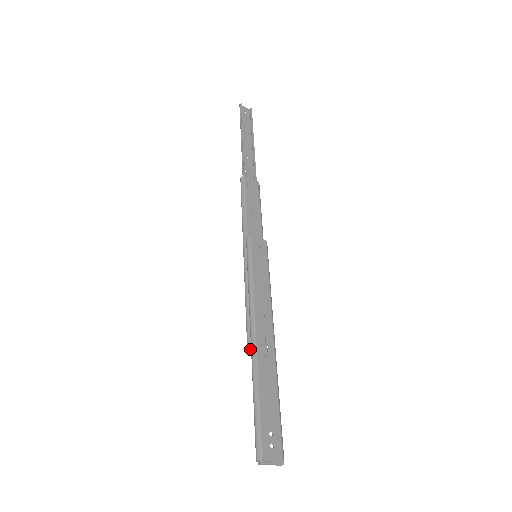
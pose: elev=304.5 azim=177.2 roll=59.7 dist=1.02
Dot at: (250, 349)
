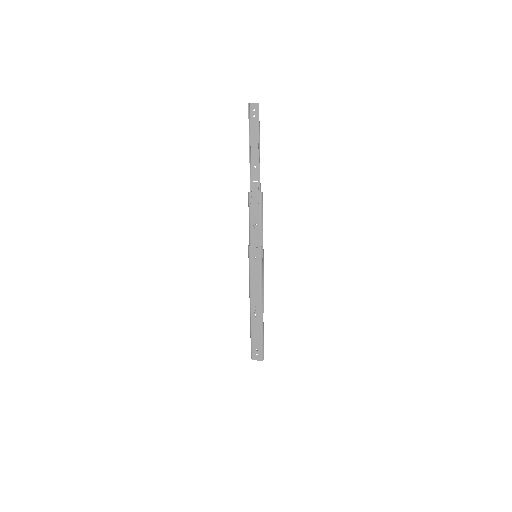
Dot at: (251, 311)
